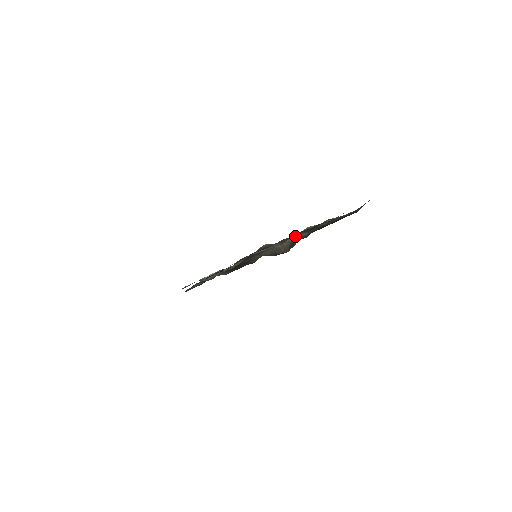
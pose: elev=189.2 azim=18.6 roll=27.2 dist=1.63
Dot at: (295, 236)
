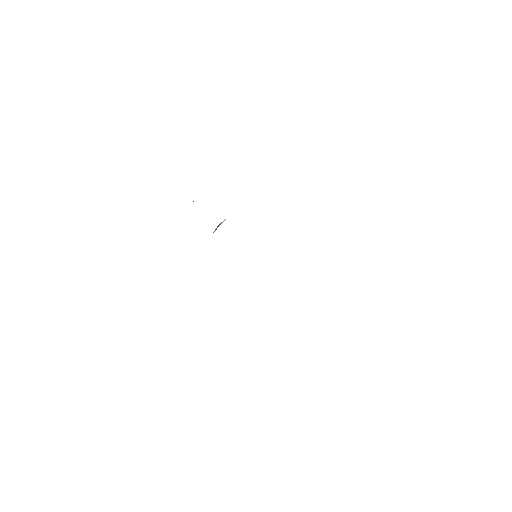
Dot at: occluded
